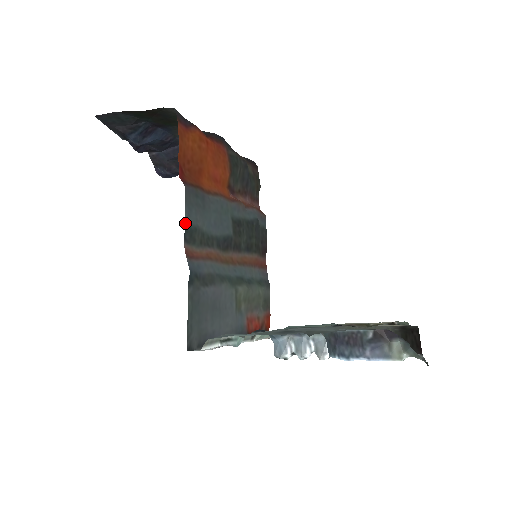
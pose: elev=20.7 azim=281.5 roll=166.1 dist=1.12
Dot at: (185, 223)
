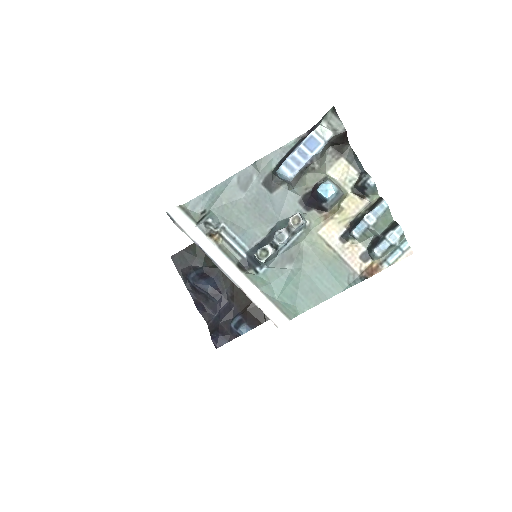
Dot at: occluded
